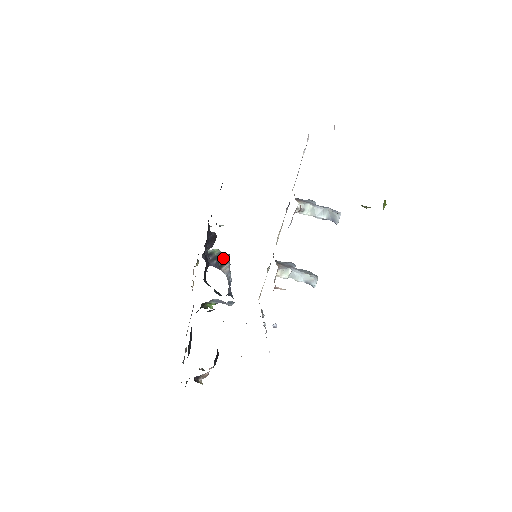
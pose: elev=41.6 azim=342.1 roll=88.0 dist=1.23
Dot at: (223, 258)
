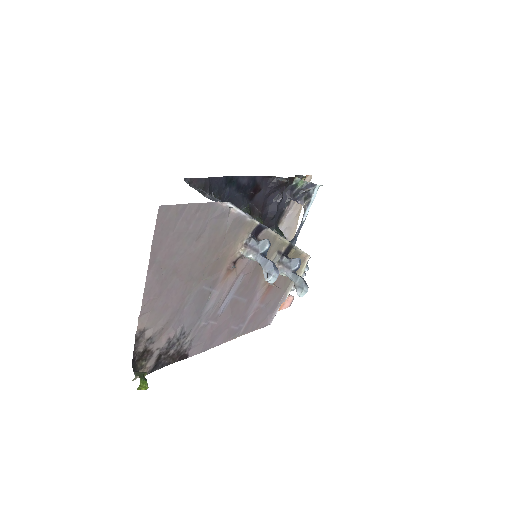
Dot at: (308, 190)
